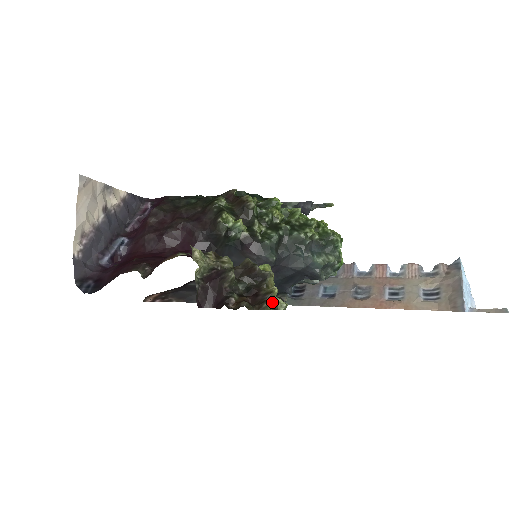
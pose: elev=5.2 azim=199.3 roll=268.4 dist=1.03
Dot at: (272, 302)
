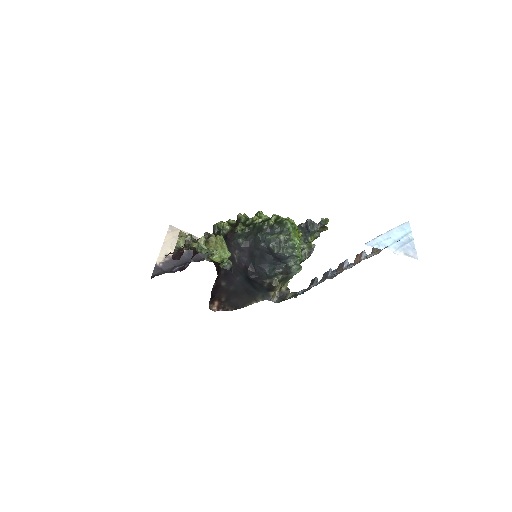
Dot at: (197, 243)
